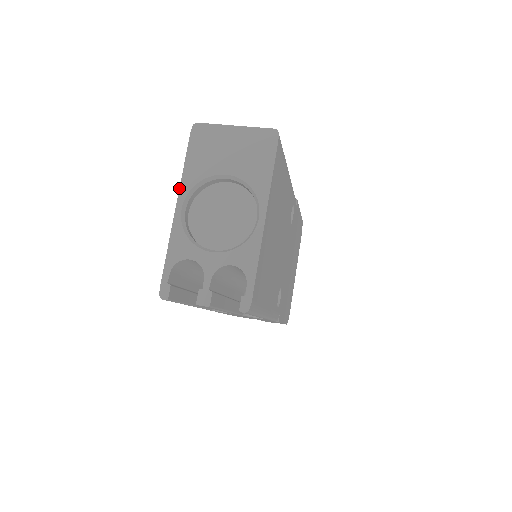
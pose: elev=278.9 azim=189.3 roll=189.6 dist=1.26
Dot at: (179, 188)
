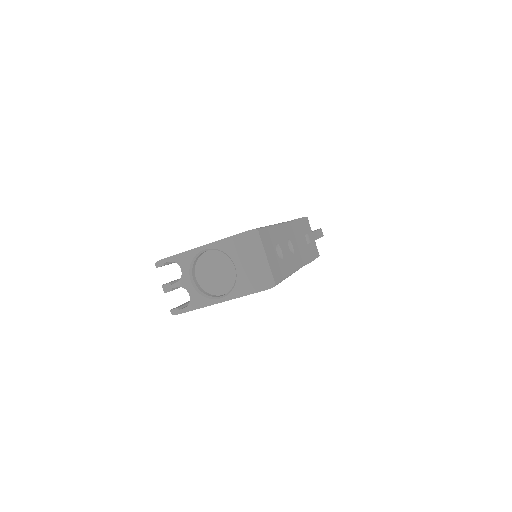
Dot at: (215, 241)
